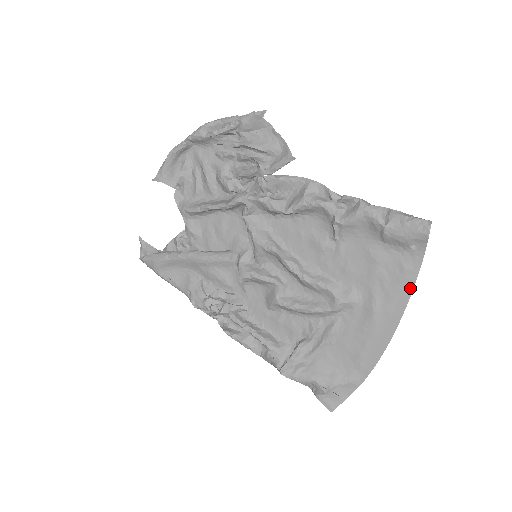
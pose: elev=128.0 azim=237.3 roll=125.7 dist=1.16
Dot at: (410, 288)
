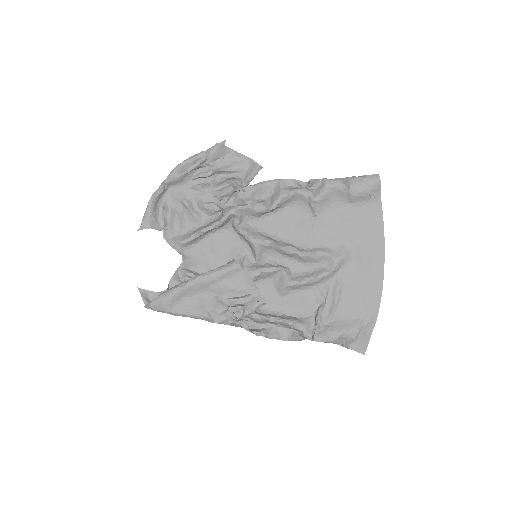
Dot at: (381, 228)
